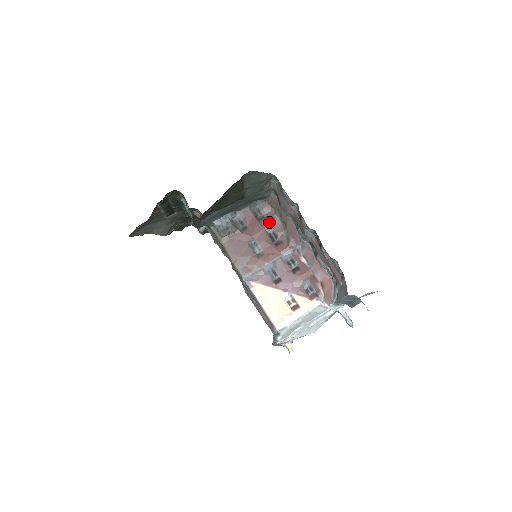
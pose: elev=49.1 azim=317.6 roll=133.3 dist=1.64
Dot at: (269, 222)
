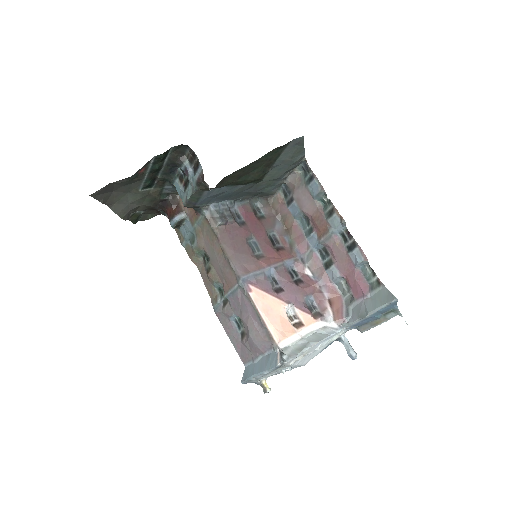
Dot at: (270, 223)
